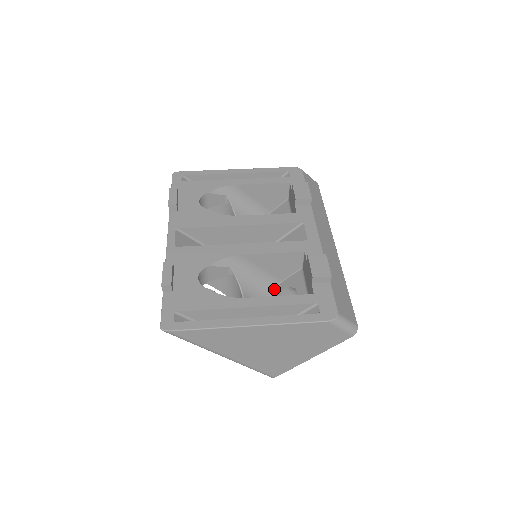
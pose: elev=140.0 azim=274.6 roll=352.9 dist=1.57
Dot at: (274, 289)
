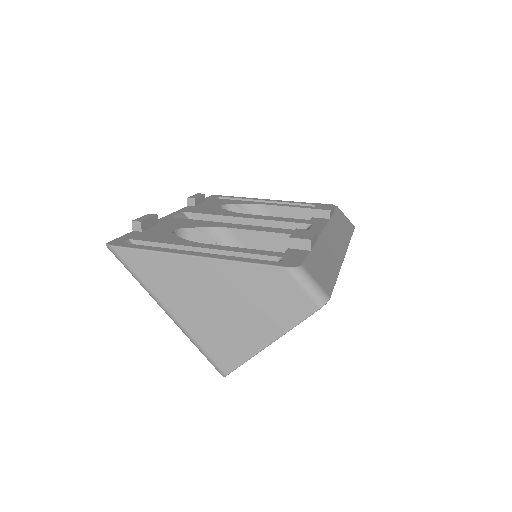
Dot at: occluded
